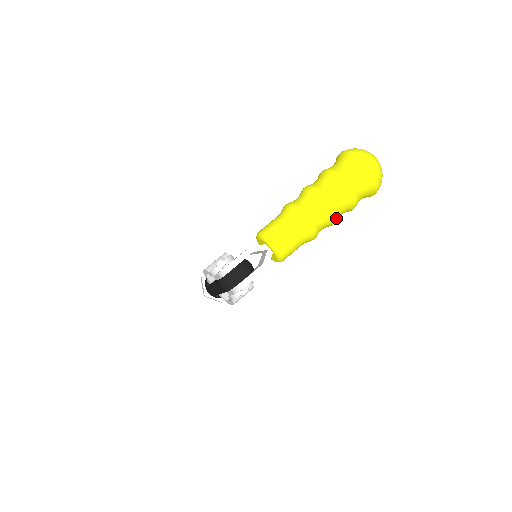
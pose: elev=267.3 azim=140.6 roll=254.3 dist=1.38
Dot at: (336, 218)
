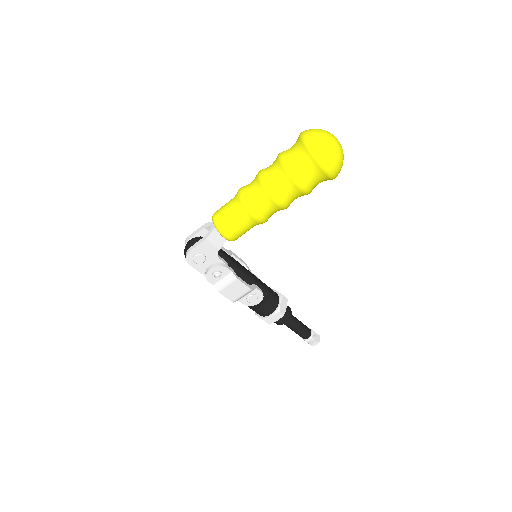
Dot at: (271, 192)
